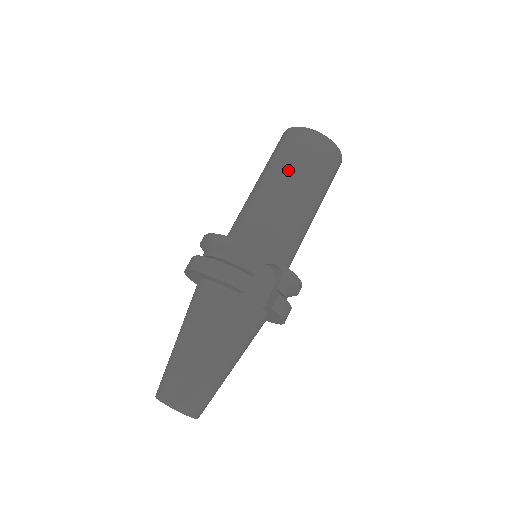
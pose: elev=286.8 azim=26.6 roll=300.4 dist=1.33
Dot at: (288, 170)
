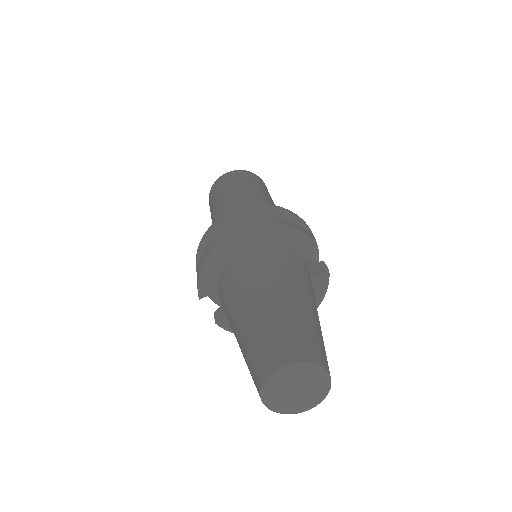
Dot at: (258, 188)
